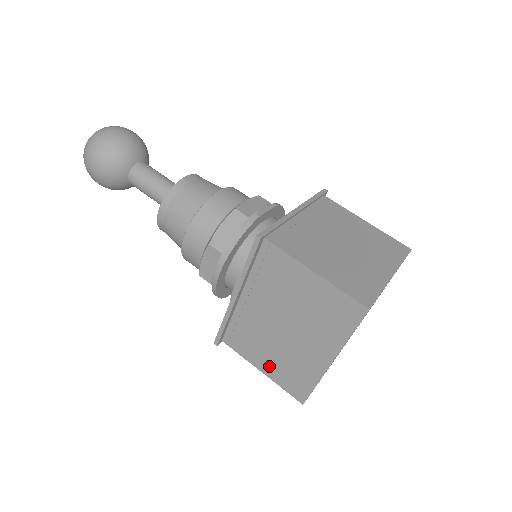
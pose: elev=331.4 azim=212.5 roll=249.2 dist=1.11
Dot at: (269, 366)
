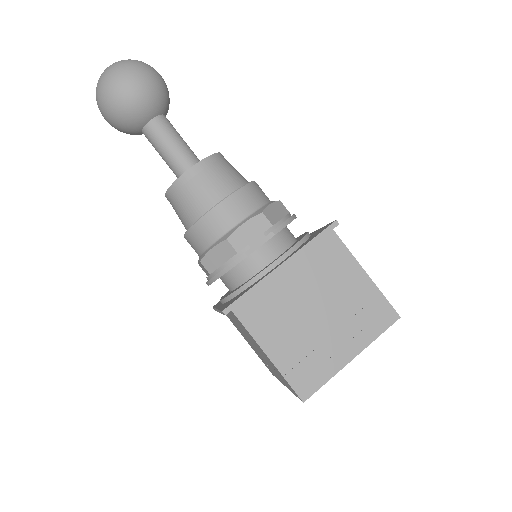
Dot at: (250, 345)
